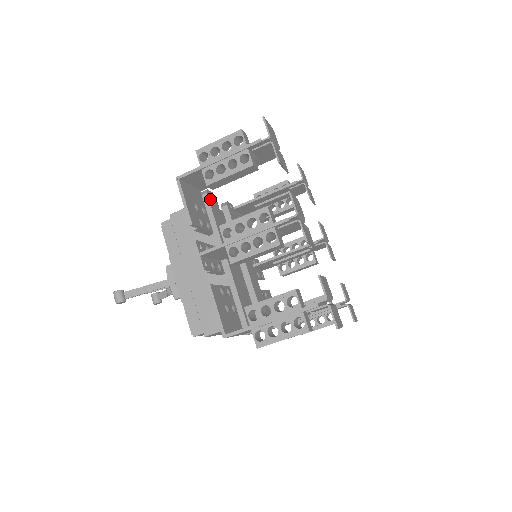
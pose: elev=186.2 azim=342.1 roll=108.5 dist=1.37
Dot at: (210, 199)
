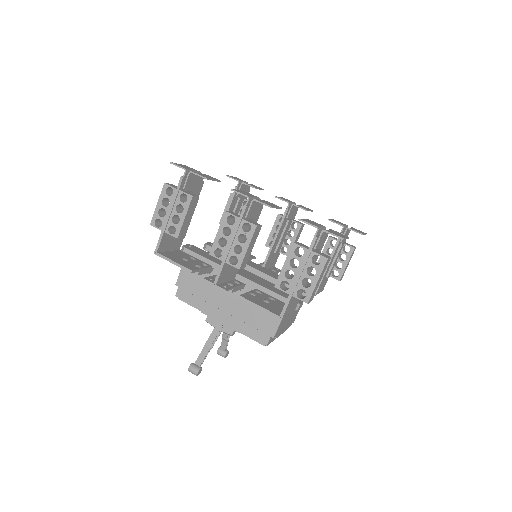
Dot at: (190, 249)
